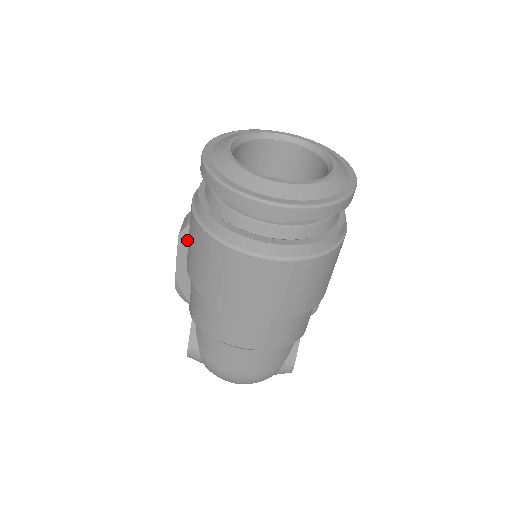
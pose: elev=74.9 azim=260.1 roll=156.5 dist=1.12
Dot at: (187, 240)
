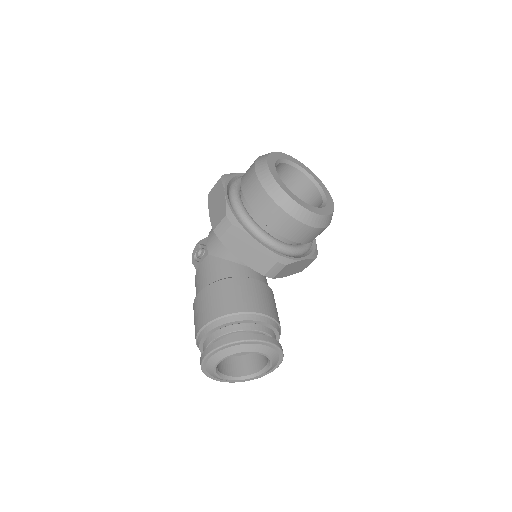
Dot at: occluded
